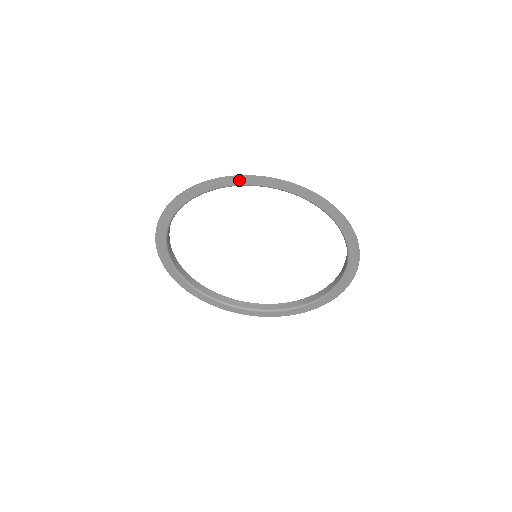
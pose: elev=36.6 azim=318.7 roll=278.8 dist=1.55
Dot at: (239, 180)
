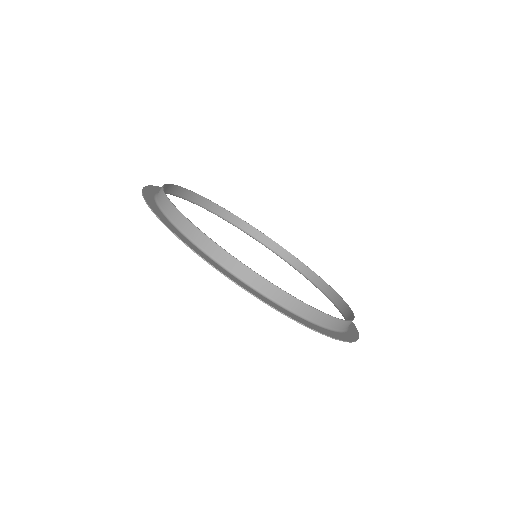
Dot at: (154, 208)
